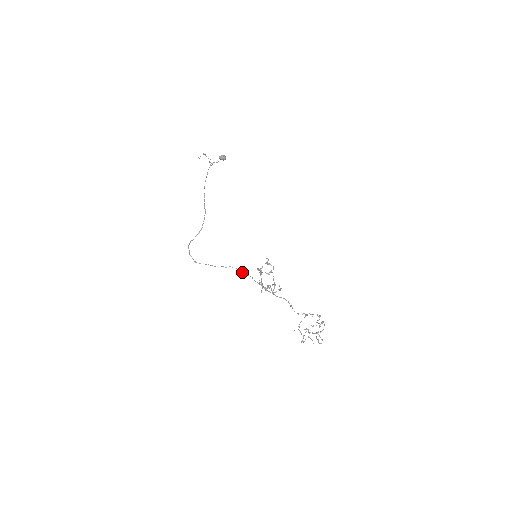
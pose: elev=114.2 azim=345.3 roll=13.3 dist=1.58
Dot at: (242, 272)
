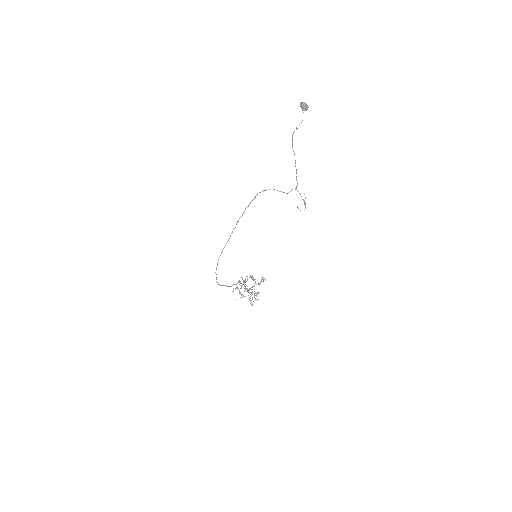
Dot at: occluded
